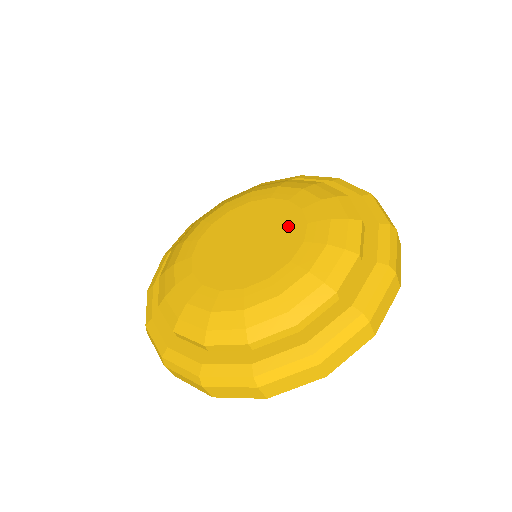
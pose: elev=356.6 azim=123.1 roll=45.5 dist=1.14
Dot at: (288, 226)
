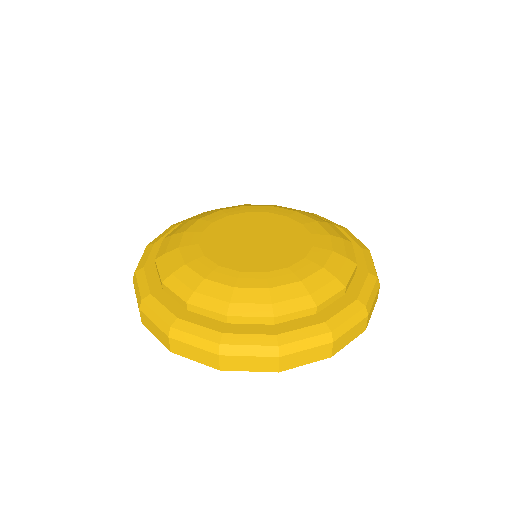
Dot at: (294, 234)
